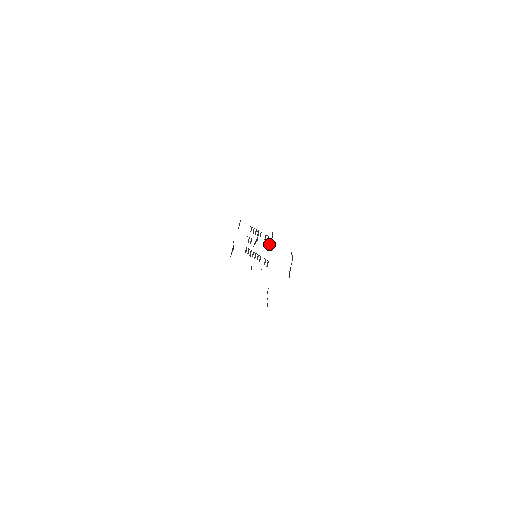
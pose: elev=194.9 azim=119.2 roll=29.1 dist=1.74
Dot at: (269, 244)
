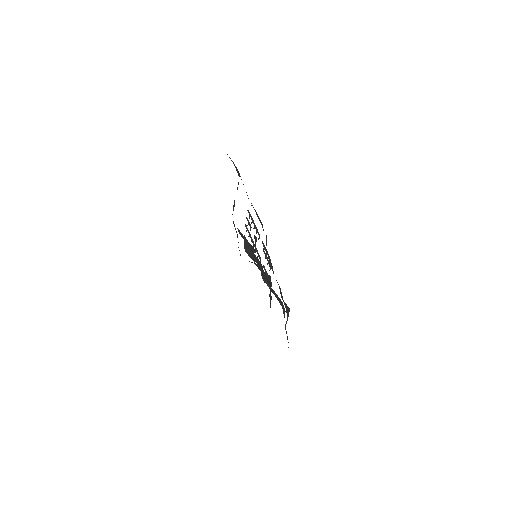
Dot at: (268, 262)
